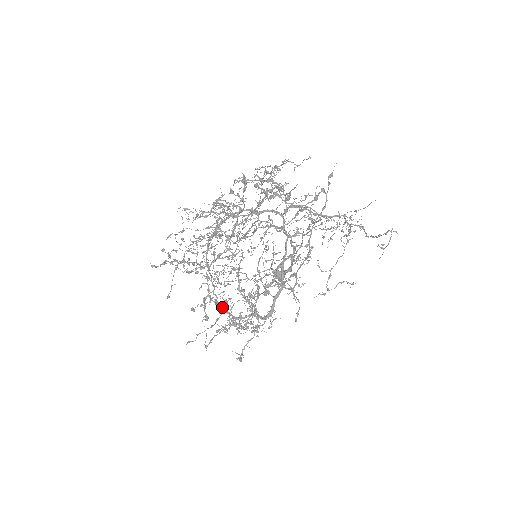
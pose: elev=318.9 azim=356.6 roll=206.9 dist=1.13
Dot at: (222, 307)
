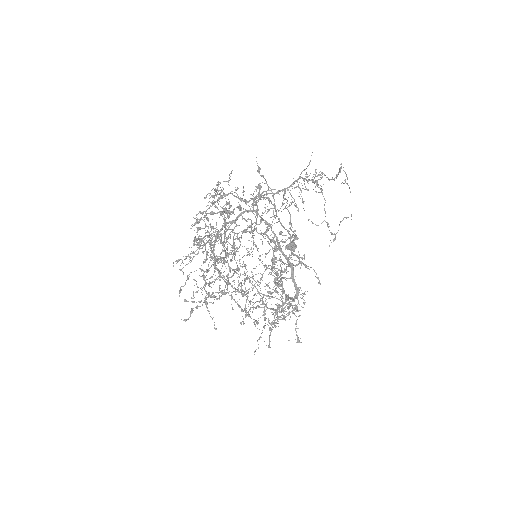
Dot at: (261, 307)
